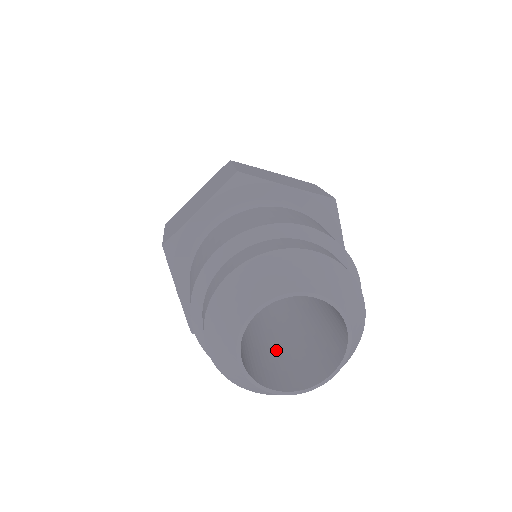
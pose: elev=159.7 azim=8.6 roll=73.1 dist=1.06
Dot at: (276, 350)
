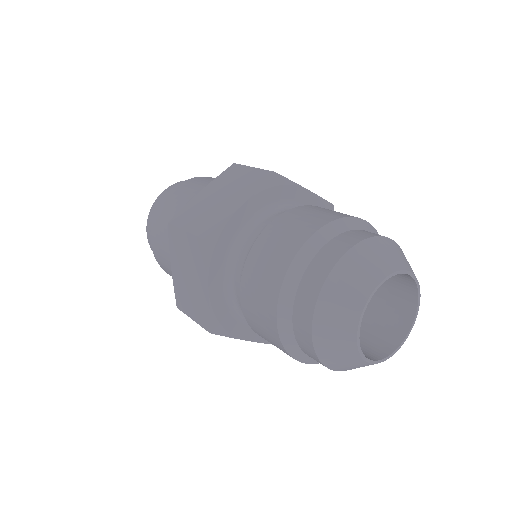
Dot at: occluded
